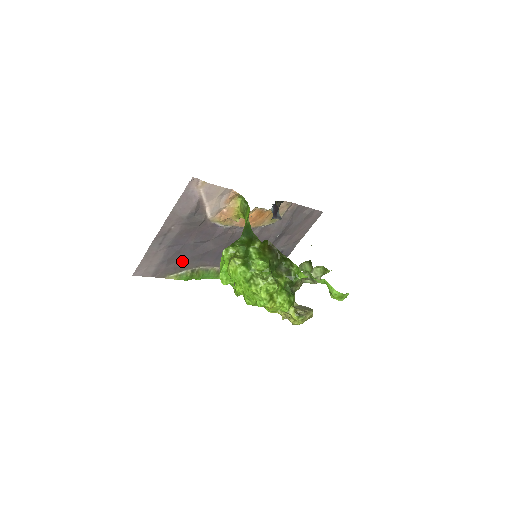
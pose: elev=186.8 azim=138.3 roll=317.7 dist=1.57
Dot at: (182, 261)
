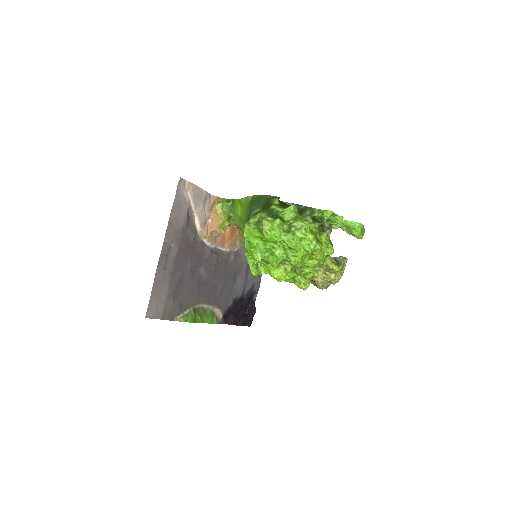
Dot at: (184, 296)
